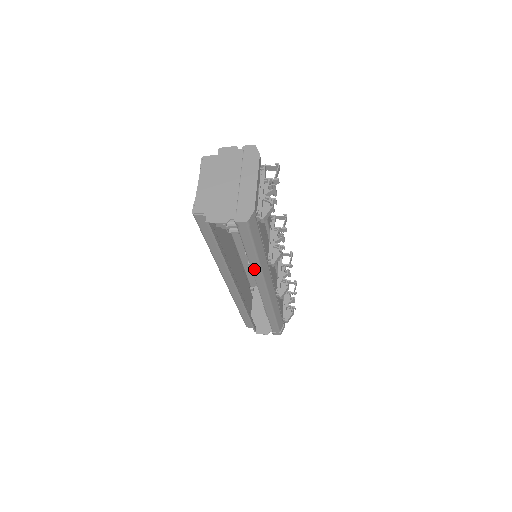
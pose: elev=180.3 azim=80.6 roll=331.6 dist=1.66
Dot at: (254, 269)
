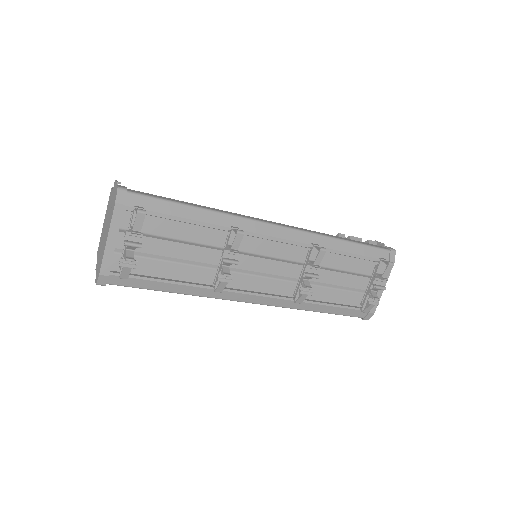
Dot at: occluded
